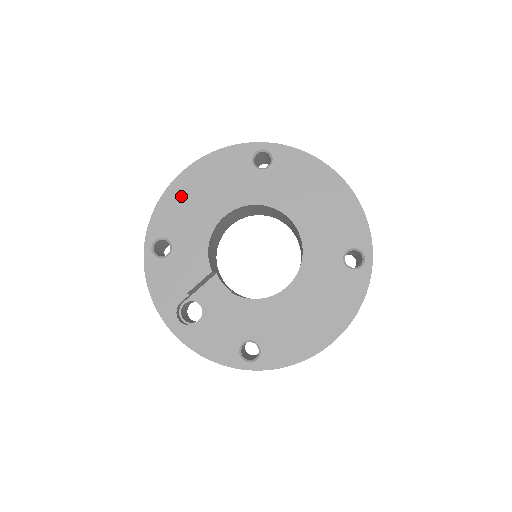
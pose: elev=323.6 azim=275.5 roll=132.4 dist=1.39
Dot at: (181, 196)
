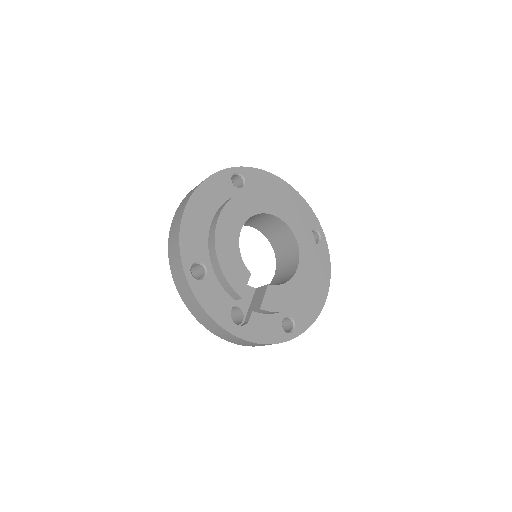
Dot at: (195, 223)
